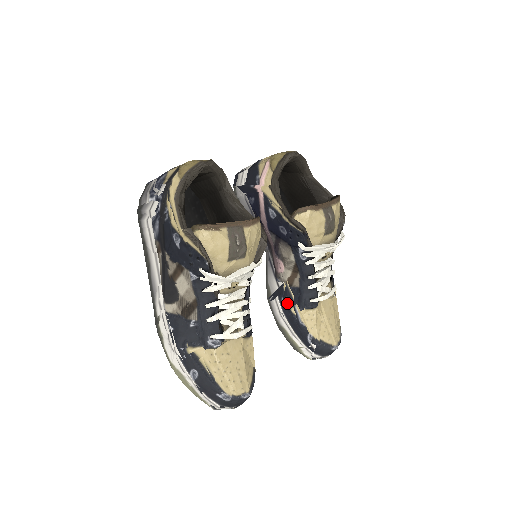
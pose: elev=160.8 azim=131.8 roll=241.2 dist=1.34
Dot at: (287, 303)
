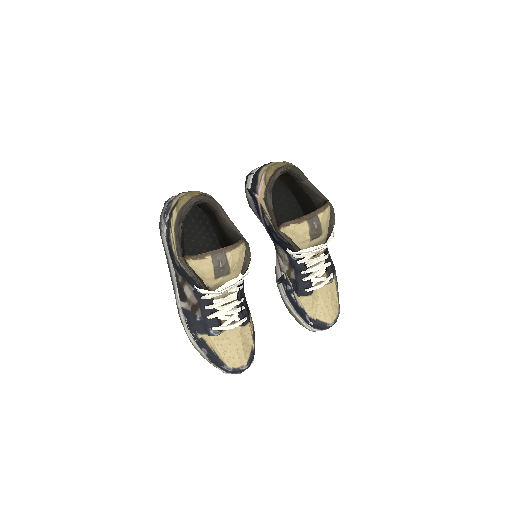
Dot at: (288, 289)
